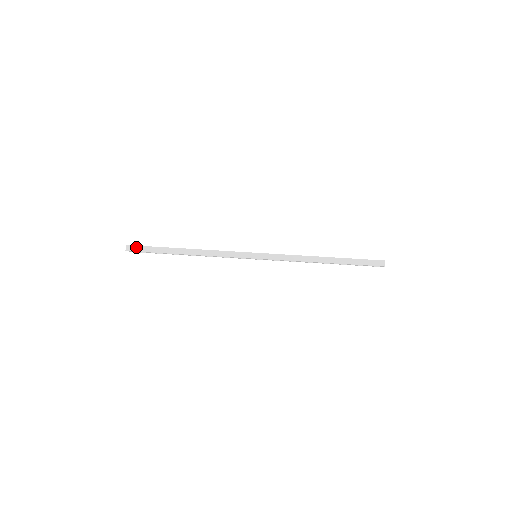
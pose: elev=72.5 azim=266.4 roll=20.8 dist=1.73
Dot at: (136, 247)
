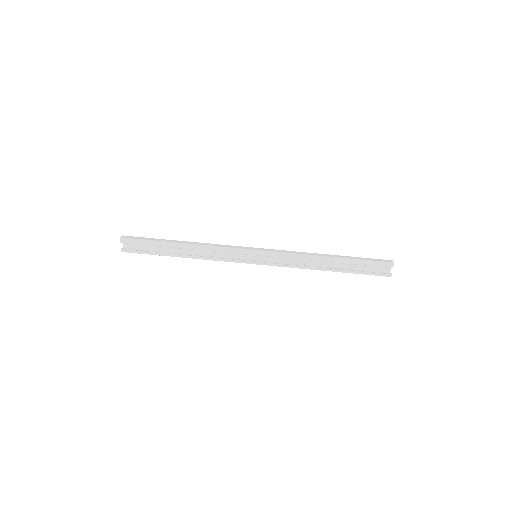
Dot at: (132, 237)
